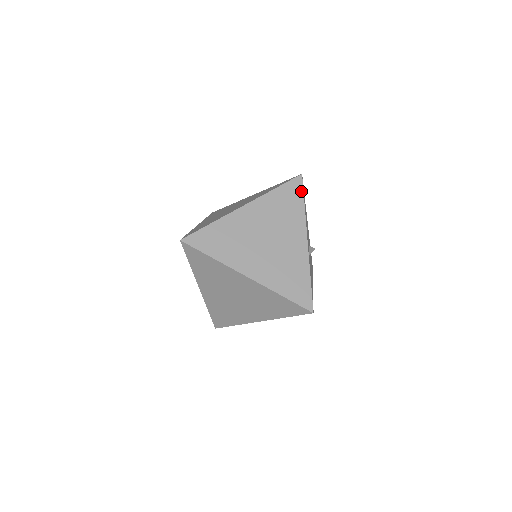
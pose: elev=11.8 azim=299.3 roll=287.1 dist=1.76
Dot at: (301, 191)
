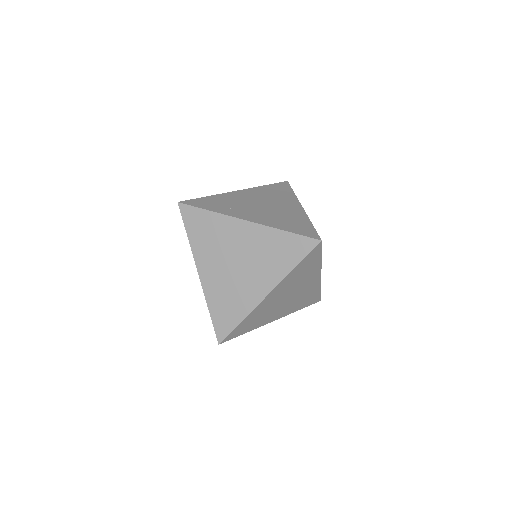
Dot at: (319, 252)
